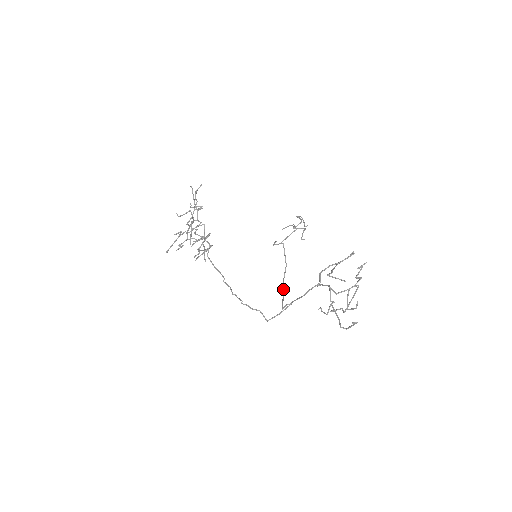
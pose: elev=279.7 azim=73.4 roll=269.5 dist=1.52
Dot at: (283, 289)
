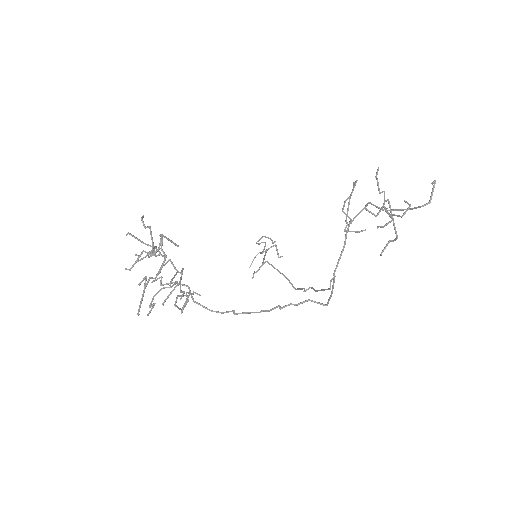
Dot at: occluded
